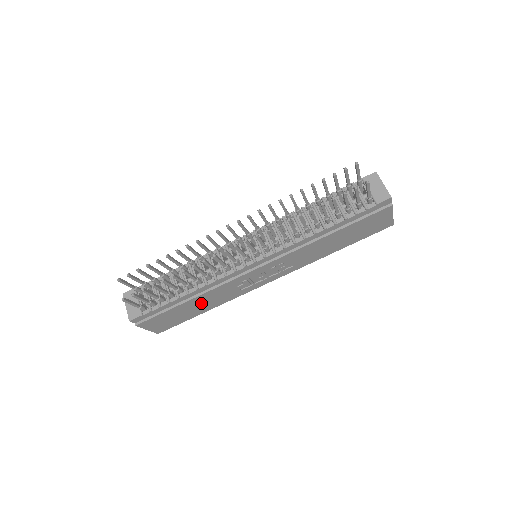
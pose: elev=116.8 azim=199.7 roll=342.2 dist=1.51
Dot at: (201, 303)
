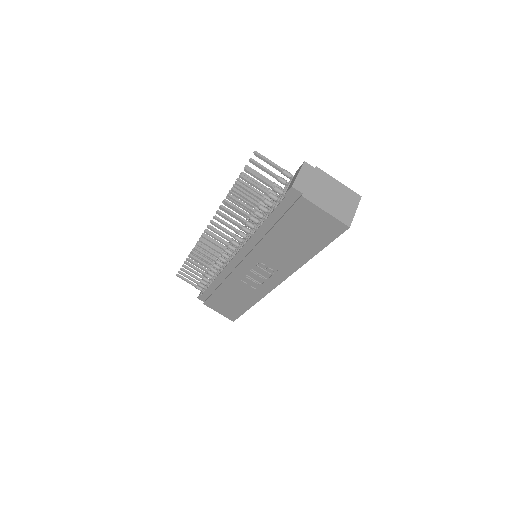
Dot at: (233, 295)
